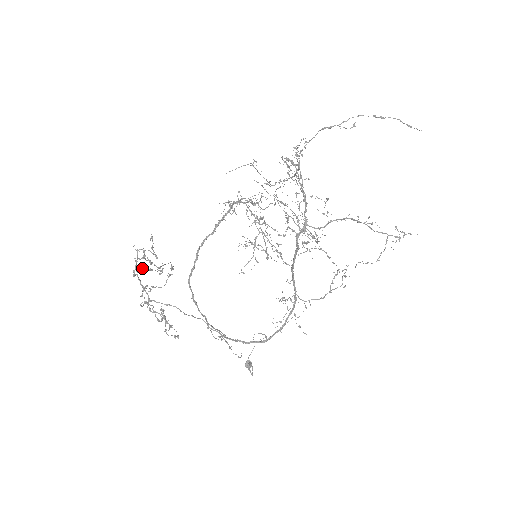
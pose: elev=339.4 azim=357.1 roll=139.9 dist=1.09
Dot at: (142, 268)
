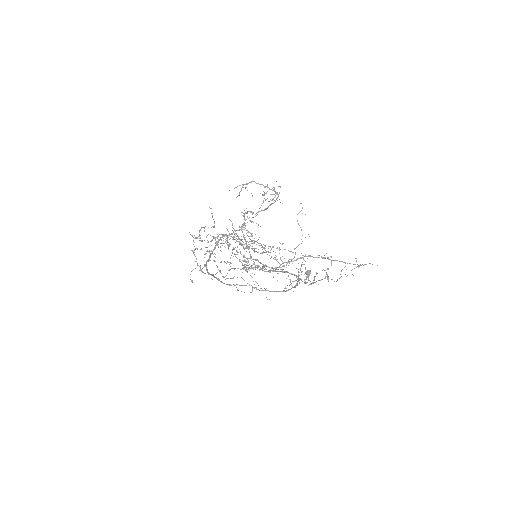
Dot at: (196, 248)
